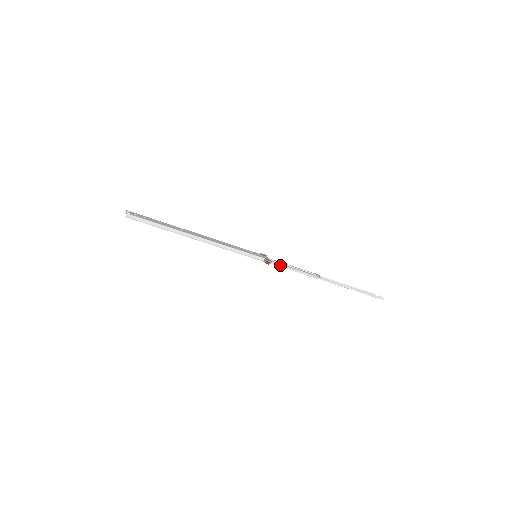
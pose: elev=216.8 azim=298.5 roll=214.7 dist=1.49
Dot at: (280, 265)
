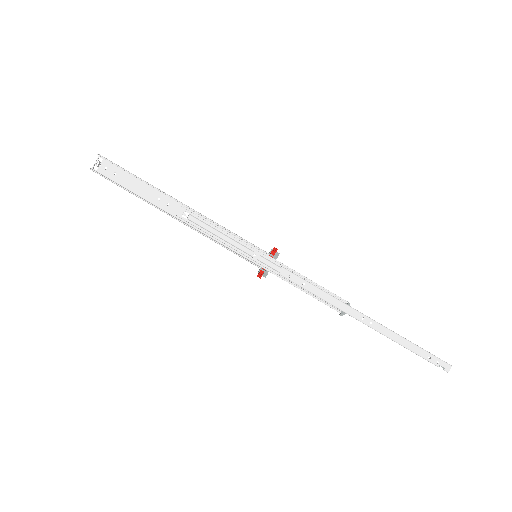
Dot at: (291, 269)
